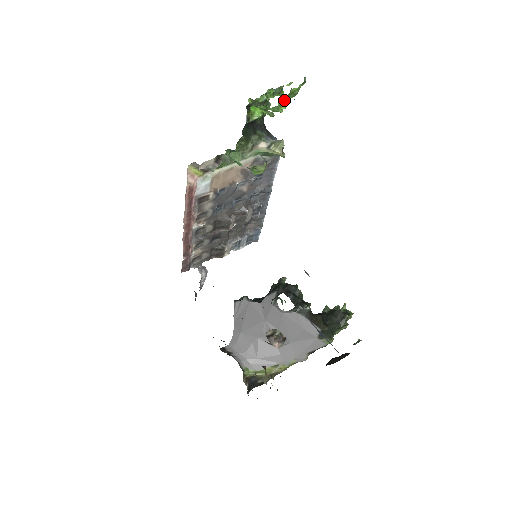
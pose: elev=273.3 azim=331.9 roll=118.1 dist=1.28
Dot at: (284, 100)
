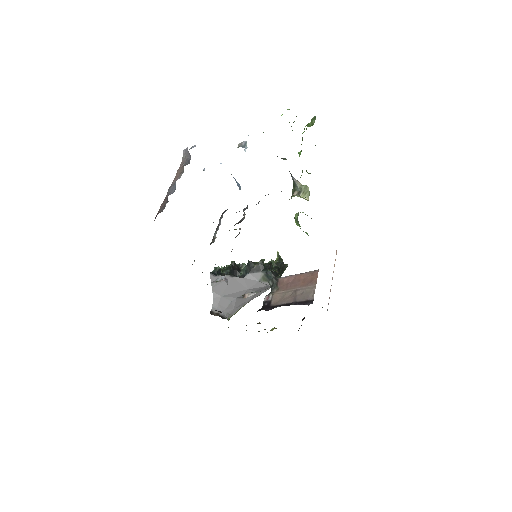
Dot at: occluded
